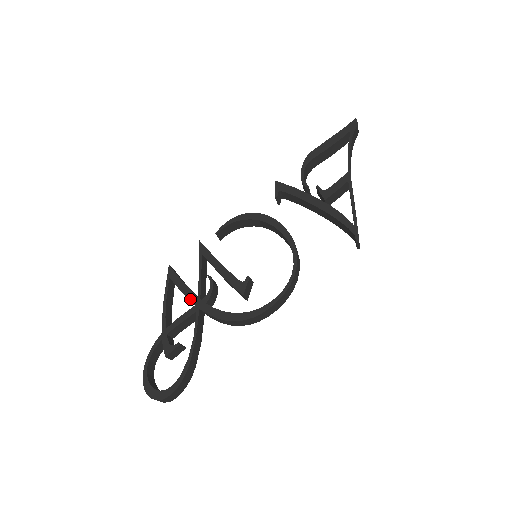
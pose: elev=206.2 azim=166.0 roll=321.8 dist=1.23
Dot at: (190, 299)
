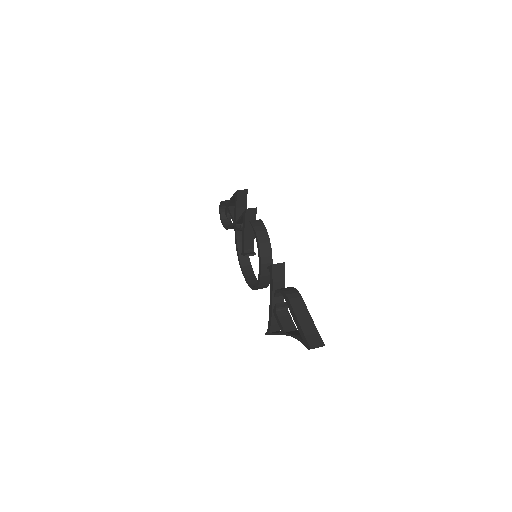
Dot at: (234, 217)
